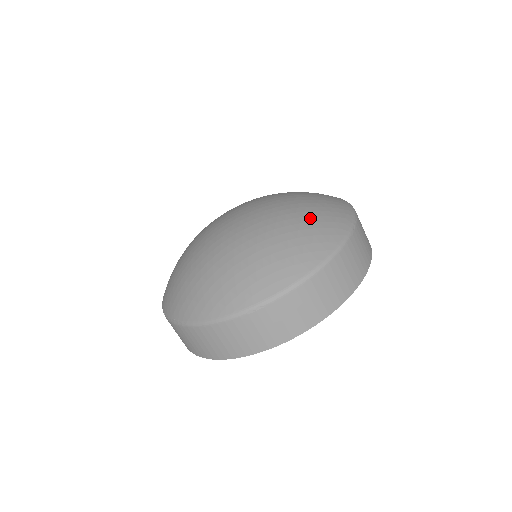
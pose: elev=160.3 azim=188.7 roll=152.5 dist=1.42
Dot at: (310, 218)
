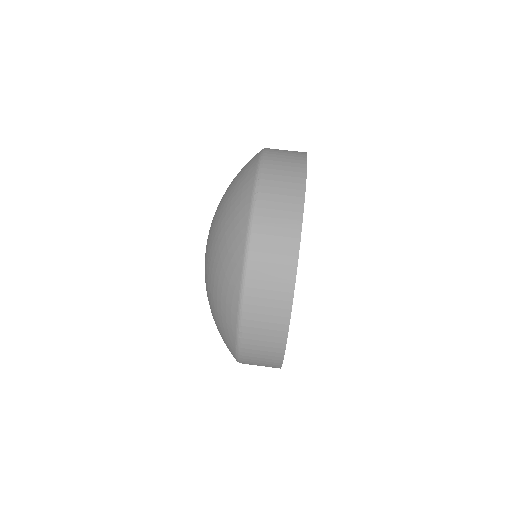
Dot at: (225, 218)
